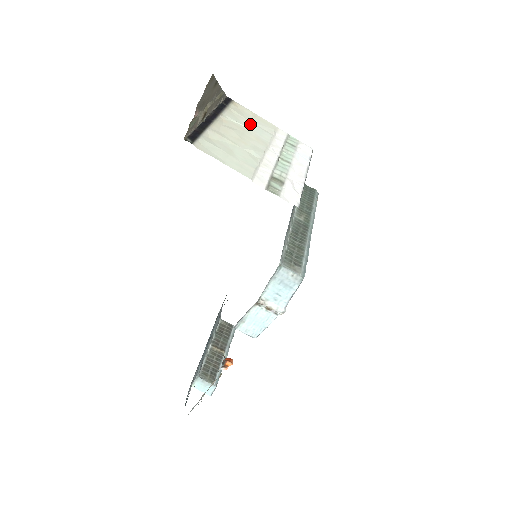
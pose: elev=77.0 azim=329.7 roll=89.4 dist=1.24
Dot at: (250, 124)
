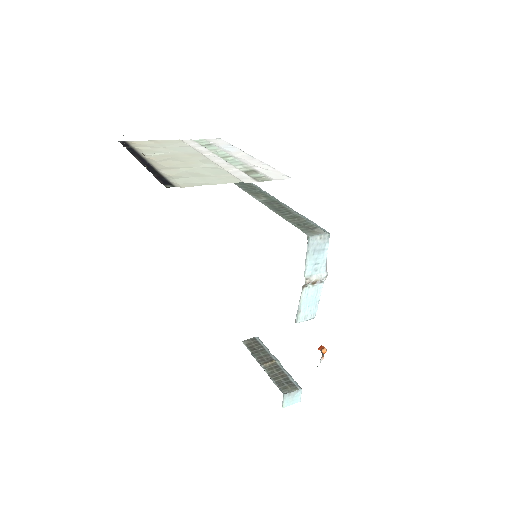
Dot at: (167, 149)
